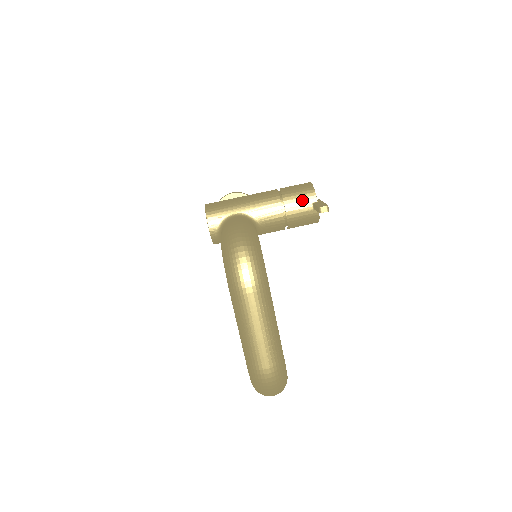
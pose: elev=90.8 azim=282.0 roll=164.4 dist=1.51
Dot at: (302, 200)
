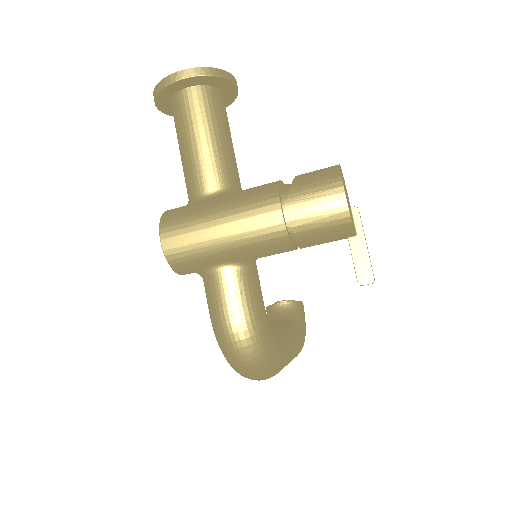
Dot at: (329, 238)
